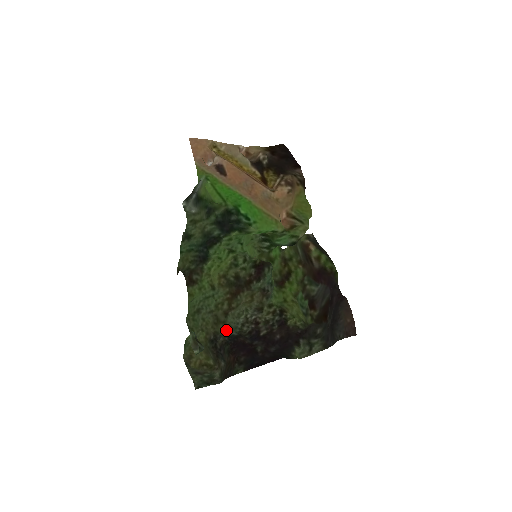
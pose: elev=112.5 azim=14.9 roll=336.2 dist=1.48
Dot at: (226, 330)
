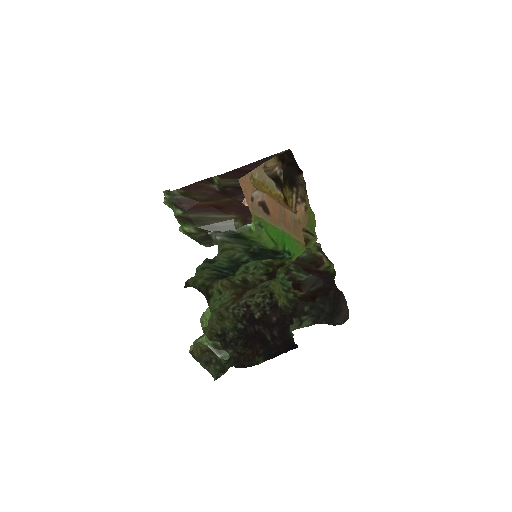
Dot at: (232, 324)
